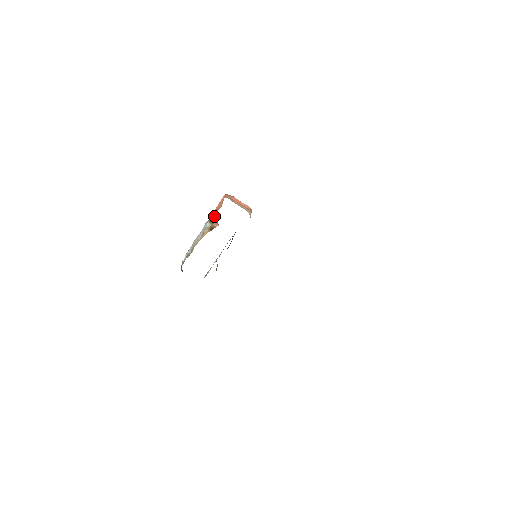
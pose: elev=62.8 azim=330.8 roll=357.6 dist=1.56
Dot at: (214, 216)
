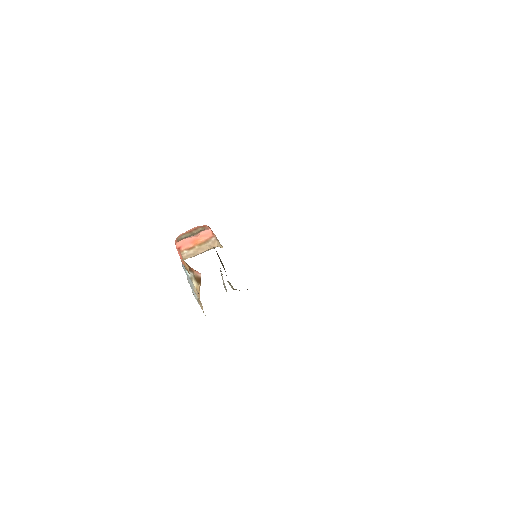
Dot at: occluded
